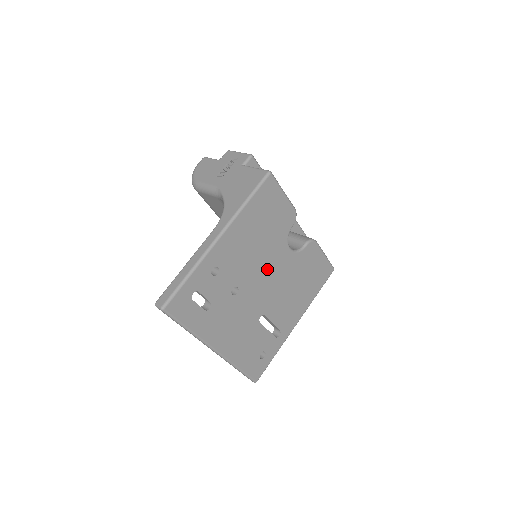
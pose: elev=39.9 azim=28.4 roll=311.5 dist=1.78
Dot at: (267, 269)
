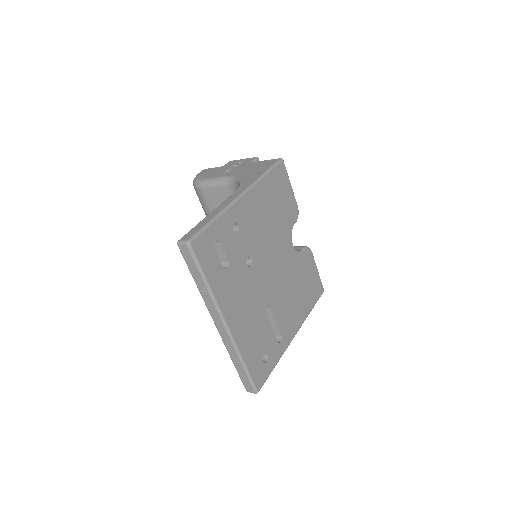
Dot at: (275, 255)
